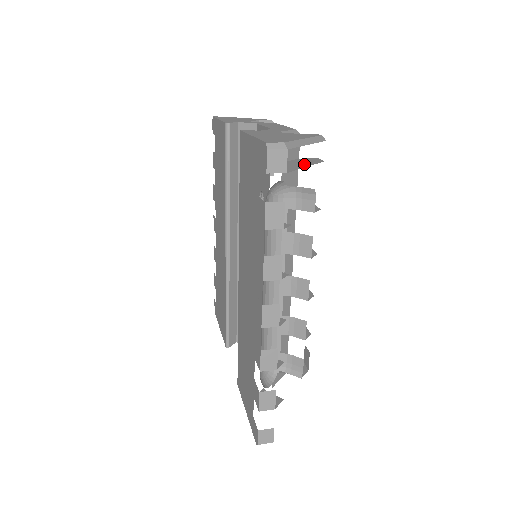
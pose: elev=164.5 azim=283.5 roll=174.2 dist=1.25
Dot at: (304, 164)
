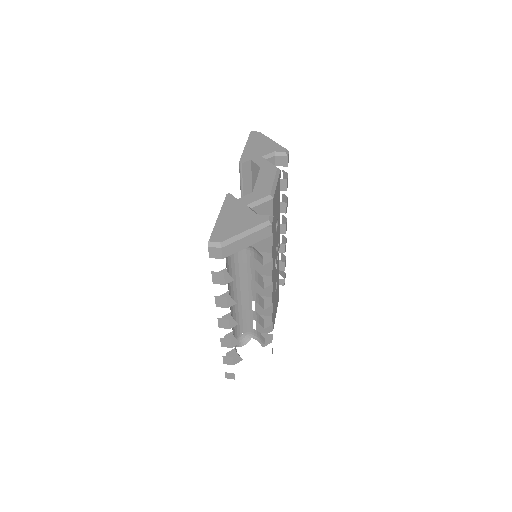
Dot at: (250, 241)
